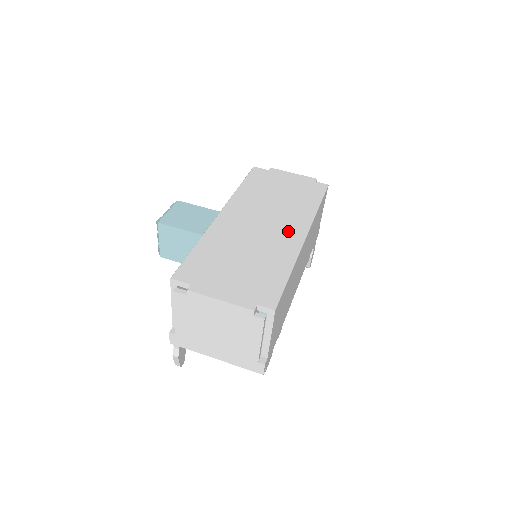
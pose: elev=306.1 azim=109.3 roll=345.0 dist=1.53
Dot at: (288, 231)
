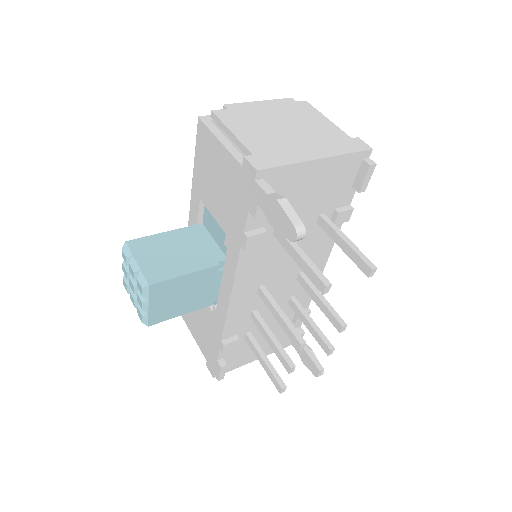
Dot at: occluded
